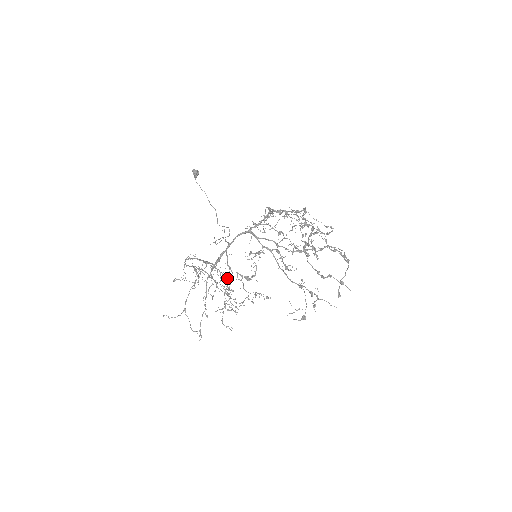
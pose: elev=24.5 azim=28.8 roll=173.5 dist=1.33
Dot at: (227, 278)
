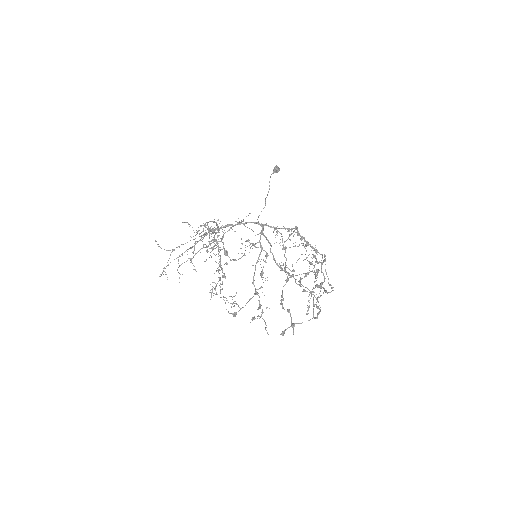
Dot at: (213, 239)
